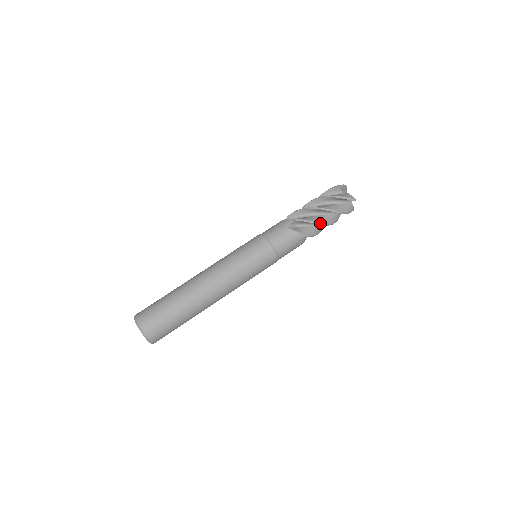
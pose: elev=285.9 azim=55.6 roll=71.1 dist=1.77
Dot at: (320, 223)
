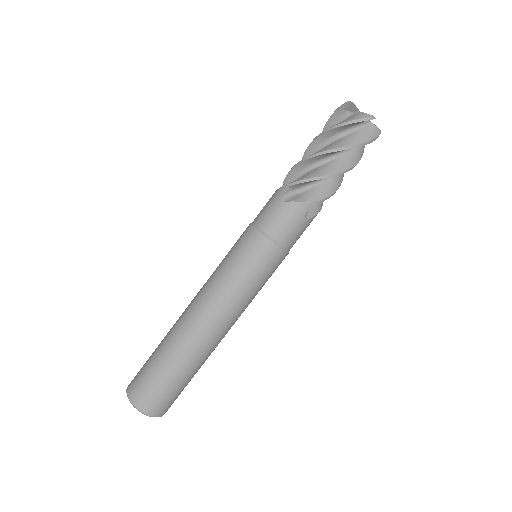
Dot at: occluded
